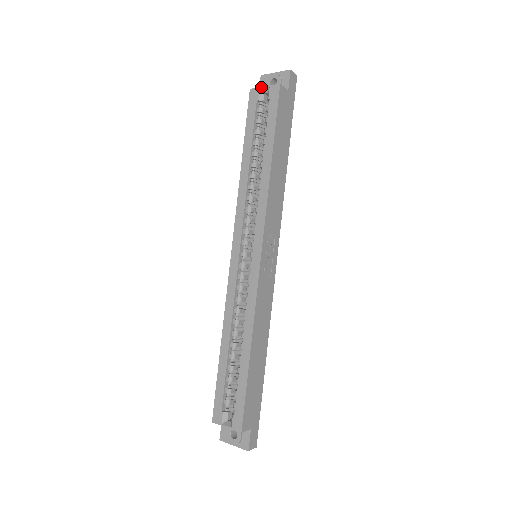
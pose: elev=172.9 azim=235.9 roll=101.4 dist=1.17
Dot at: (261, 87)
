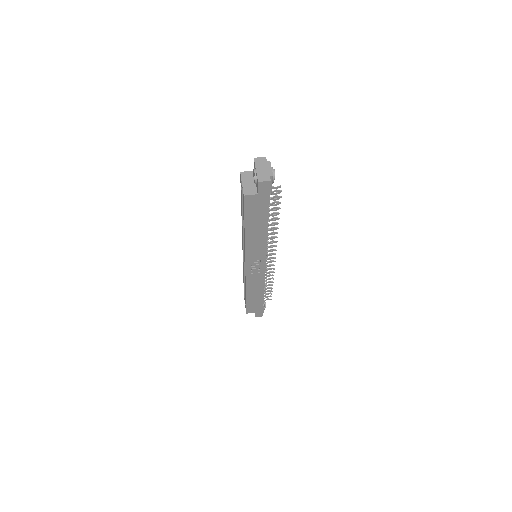
Dot at: (241, 181)
